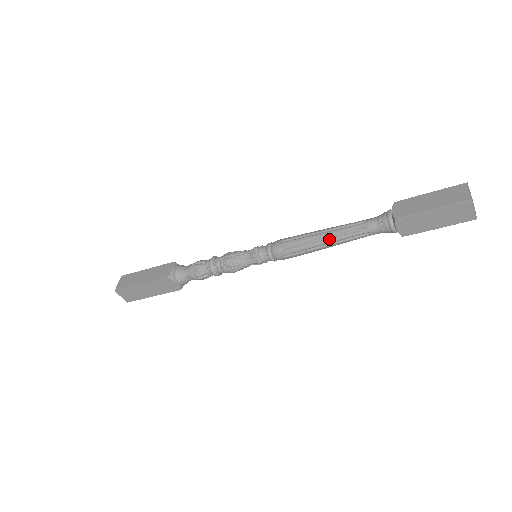
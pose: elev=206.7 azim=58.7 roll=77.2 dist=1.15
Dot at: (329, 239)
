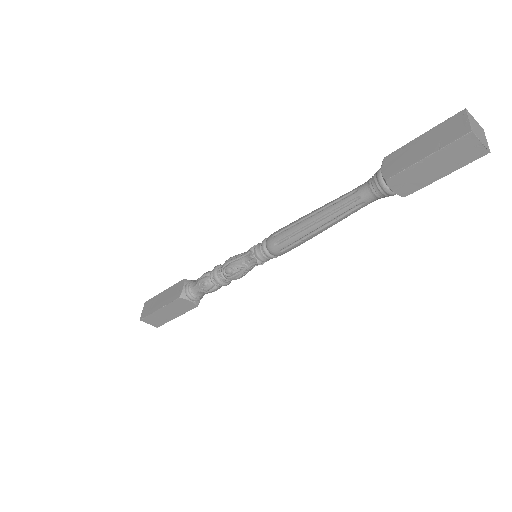
Dot at: (321, 221)
